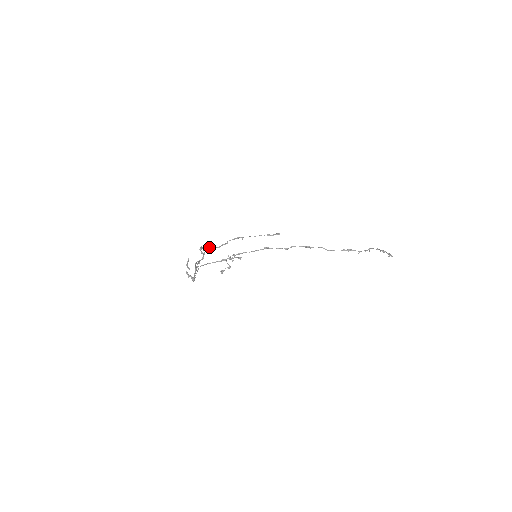
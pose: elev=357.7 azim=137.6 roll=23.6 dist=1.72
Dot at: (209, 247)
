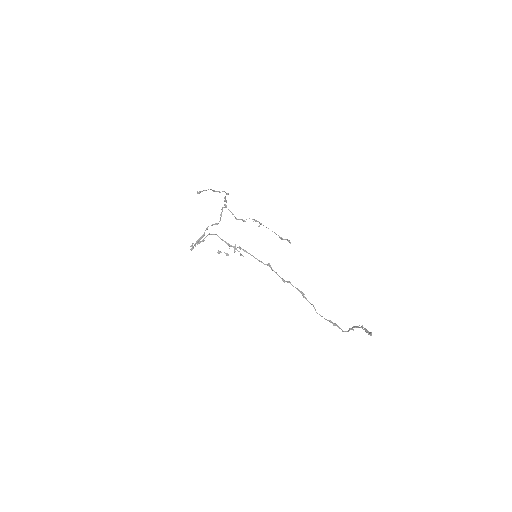
Dot at: occluded
